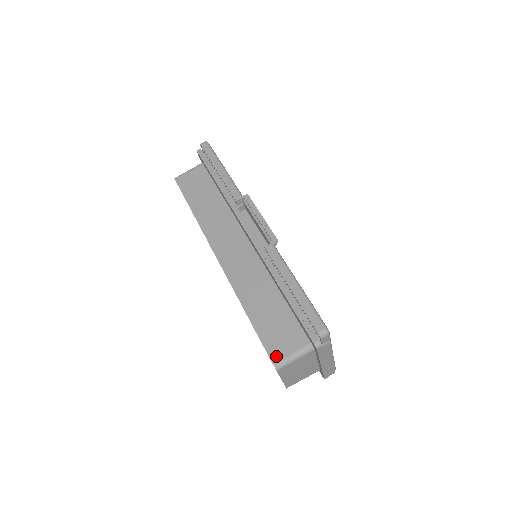
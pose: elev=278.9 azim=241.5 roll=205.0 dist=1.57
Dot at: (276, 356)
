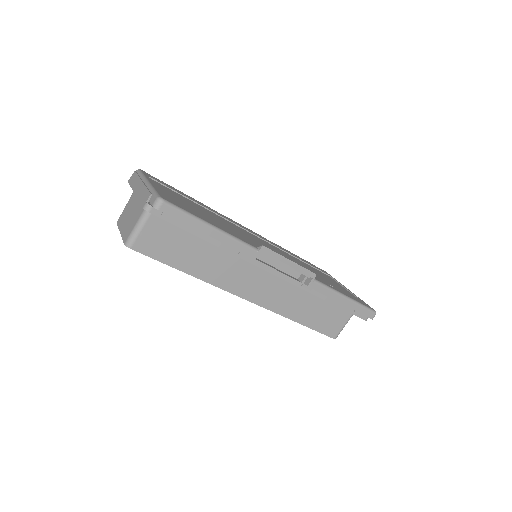
Dot at: (334, 334)
